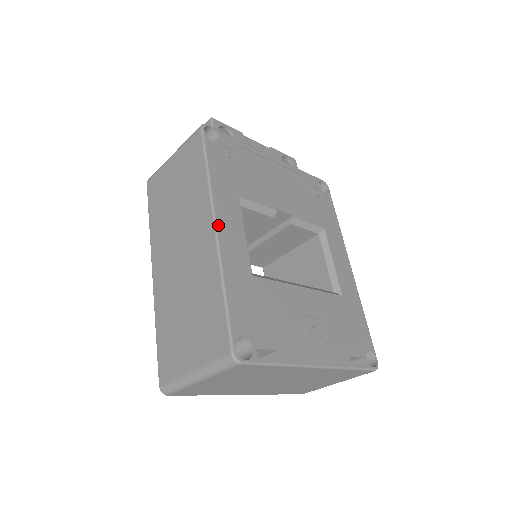
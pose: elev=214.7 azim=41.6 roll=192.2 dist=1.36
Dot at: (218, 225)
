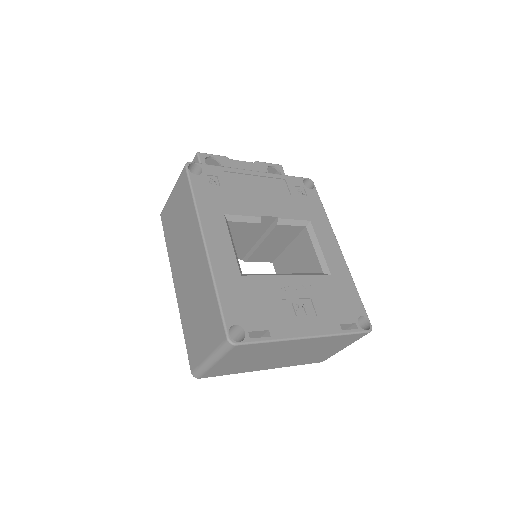
Dot at: (207, 242)
